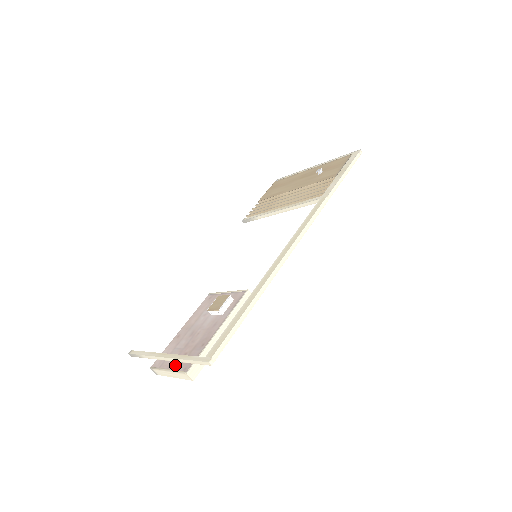
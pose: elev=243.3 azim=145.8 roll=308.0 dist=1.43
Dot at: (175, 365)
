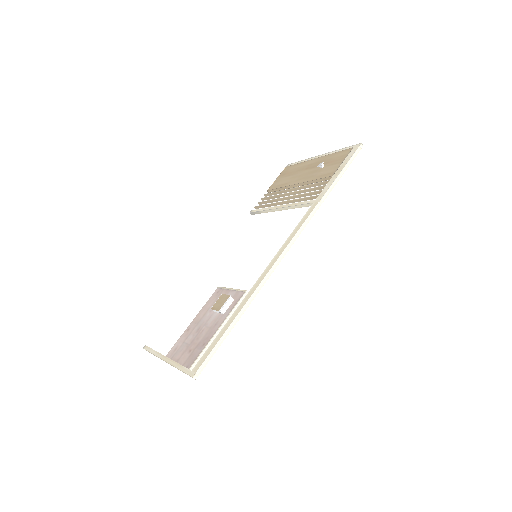
Dot at: (181, 361)
